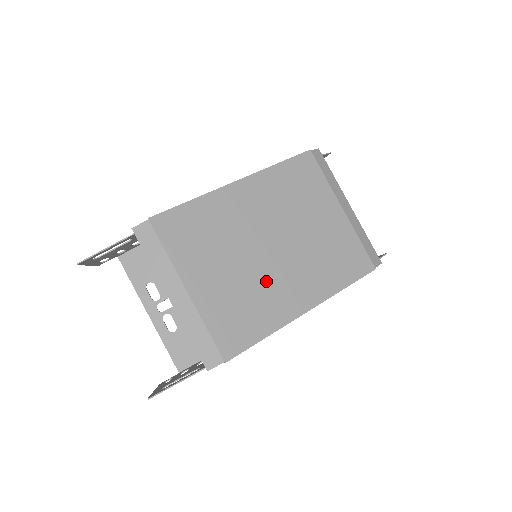
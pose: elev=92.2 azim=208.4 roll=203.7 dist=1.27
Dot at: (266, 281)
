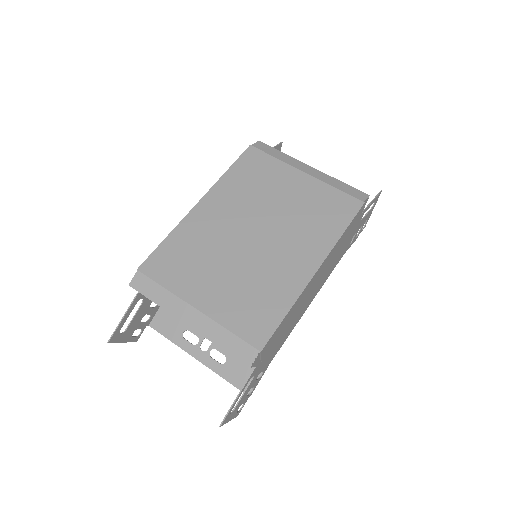
Dot at: (264, 265)
